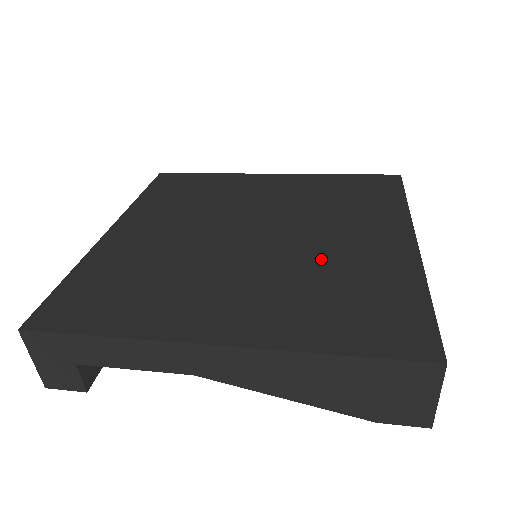
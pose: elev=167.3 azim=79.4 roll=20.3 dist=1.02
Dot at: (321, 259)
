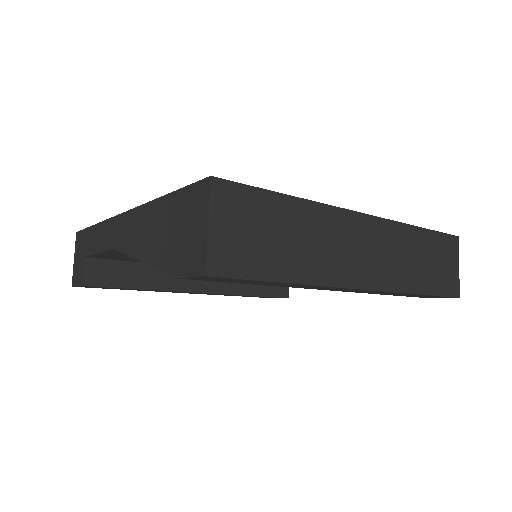
Dot at: occluded
